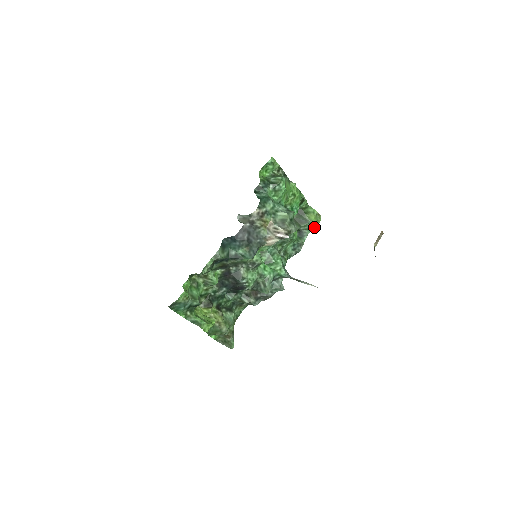
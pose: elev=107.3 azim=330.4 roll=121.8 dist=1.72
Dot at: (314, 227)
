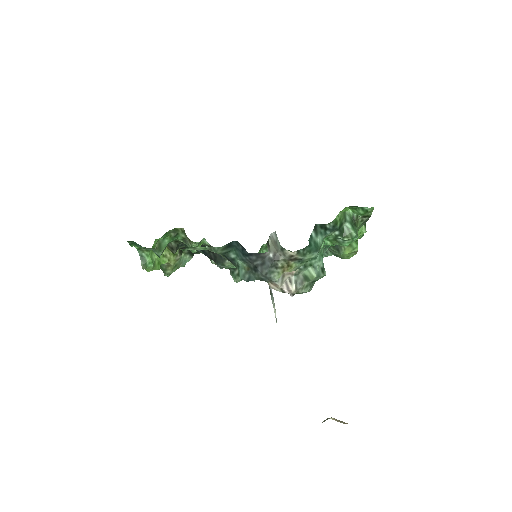
Dot at: (340, 257)
